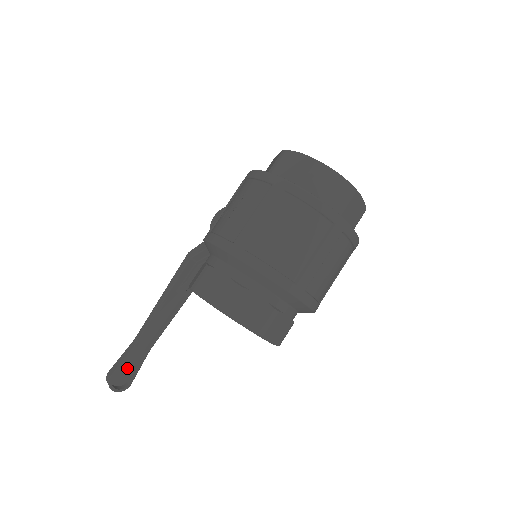
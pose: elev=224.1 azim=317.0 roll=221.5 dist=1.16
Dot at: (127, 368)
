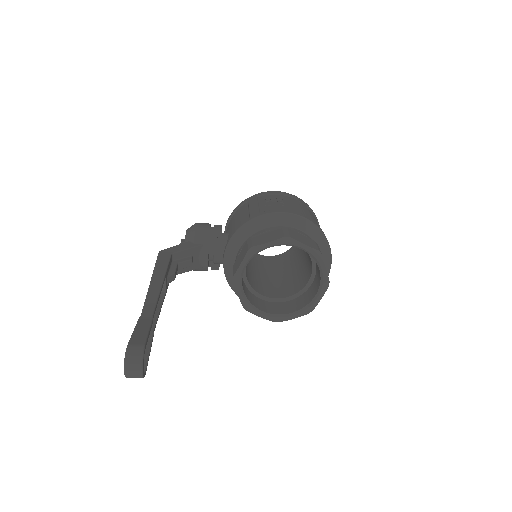
Dot at: occluded
